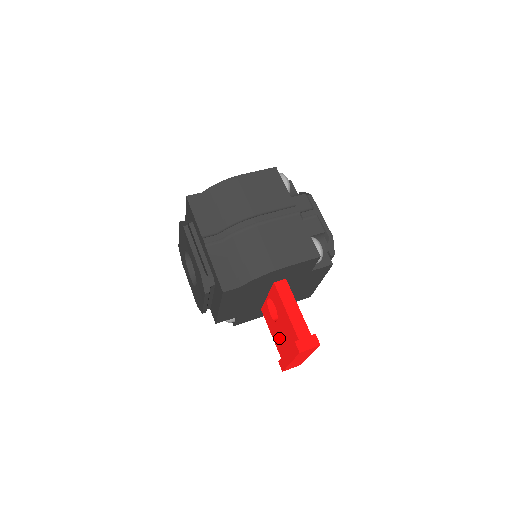
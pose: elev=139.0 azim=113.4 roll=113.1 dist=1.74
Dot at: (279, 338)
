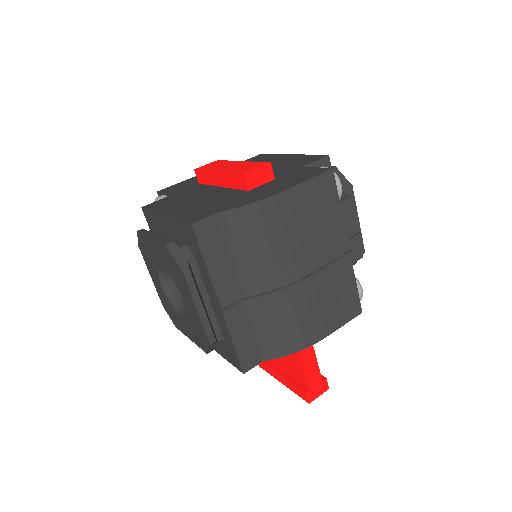
Dot at: occluded
